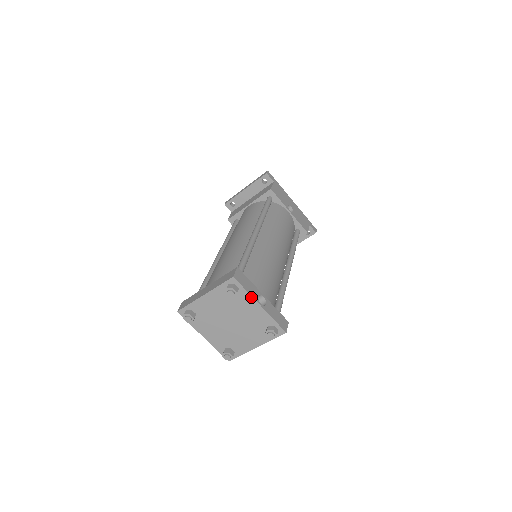
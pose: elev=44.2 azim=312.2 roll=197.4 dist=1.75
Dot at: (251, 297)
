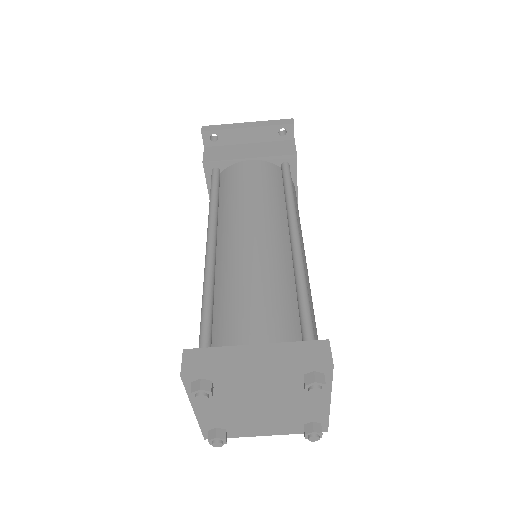
Dot at: (329, 392)
